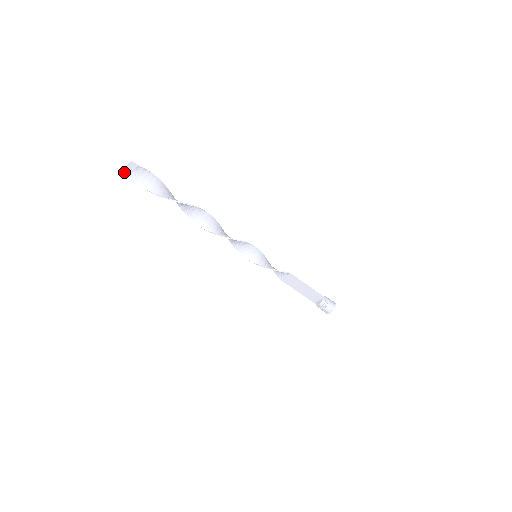
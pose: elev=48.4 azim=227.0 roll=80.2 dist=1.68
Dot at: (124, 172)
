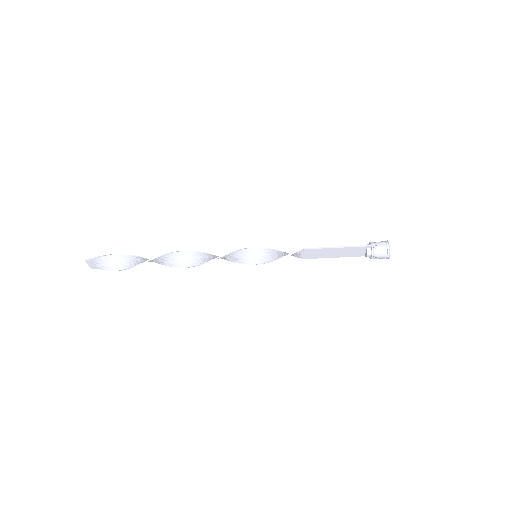
Dot at: occluded
